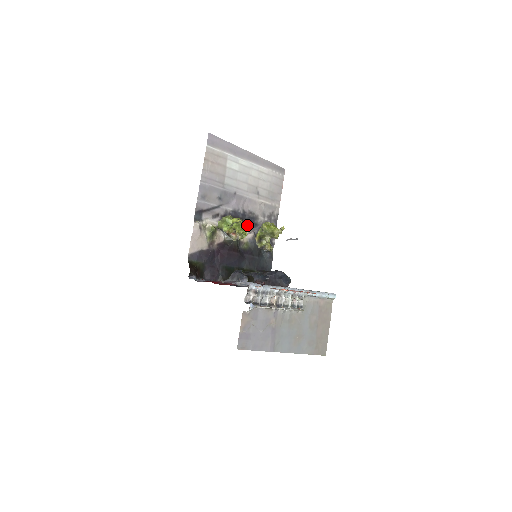
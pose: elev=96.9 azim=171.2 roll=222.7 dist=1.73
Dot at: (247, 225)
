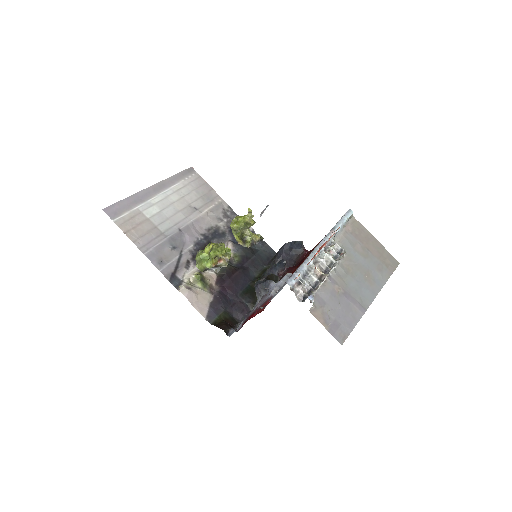
Dot at: (218, 242)
